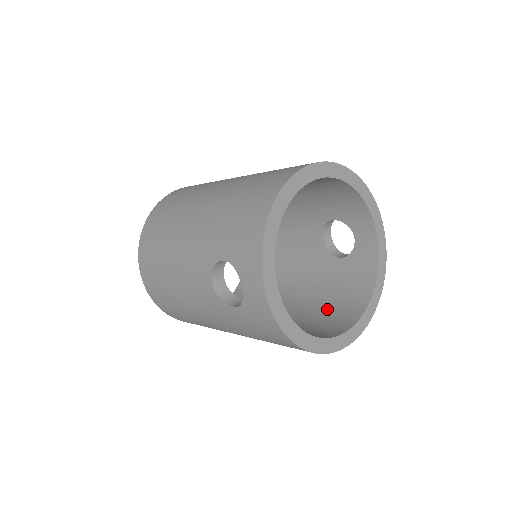
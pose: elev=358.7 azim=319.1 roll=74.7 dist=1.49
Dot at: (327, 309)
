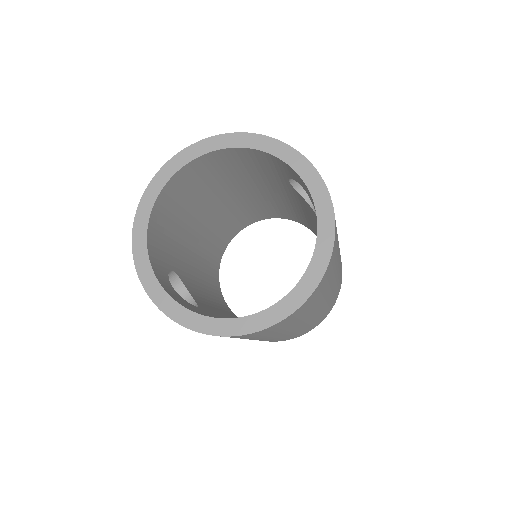
Dot at: occluded
